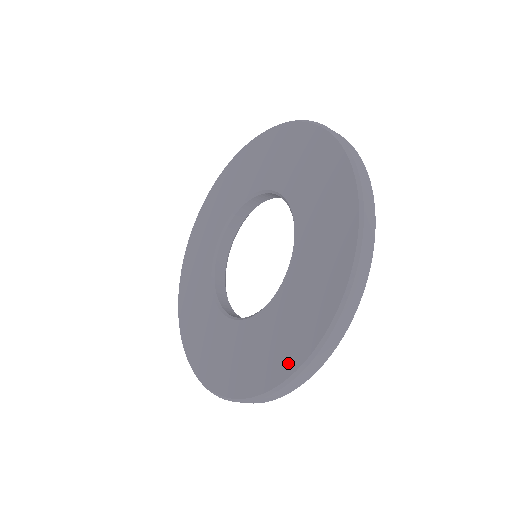
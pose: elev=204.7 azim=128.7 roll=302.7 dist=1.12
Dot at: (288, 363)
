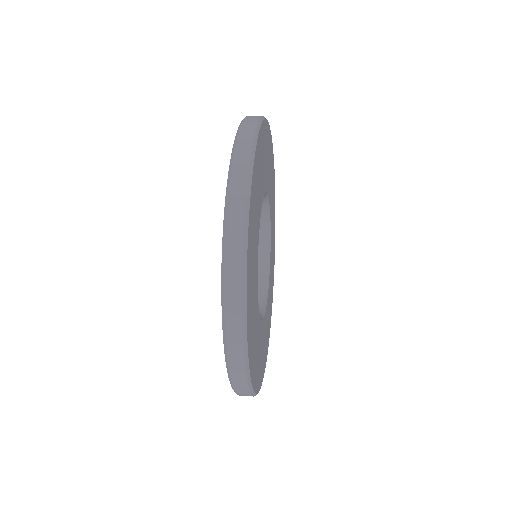
Dot at: occluded
